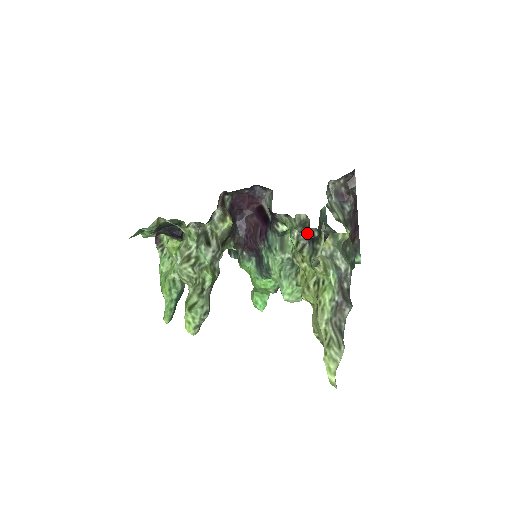
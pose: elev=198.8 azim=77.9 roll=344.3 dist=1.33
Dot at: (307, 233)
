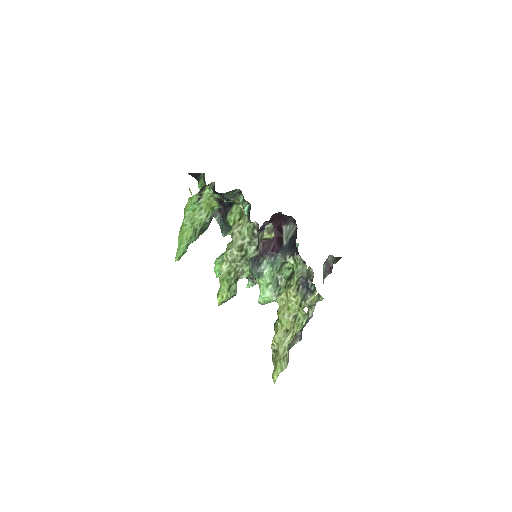
Dot at: (308, 283)
